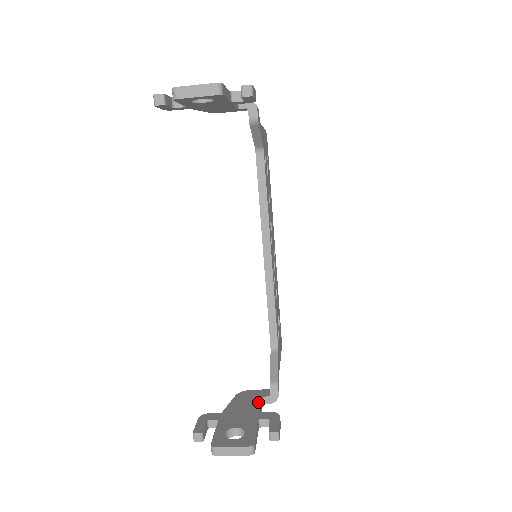
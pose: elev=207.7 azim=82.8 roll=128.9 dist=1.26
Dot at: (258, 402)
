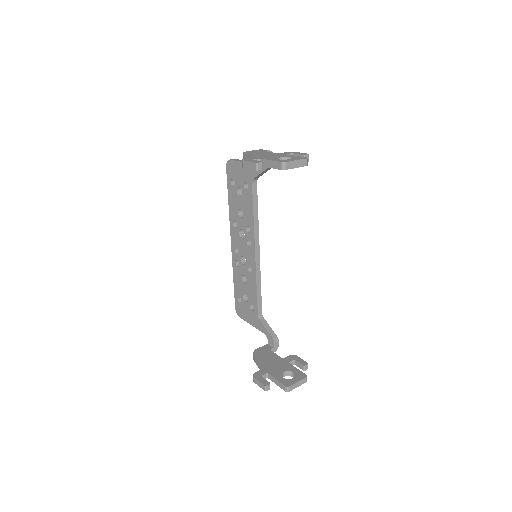
Dot at: (273, 354)
